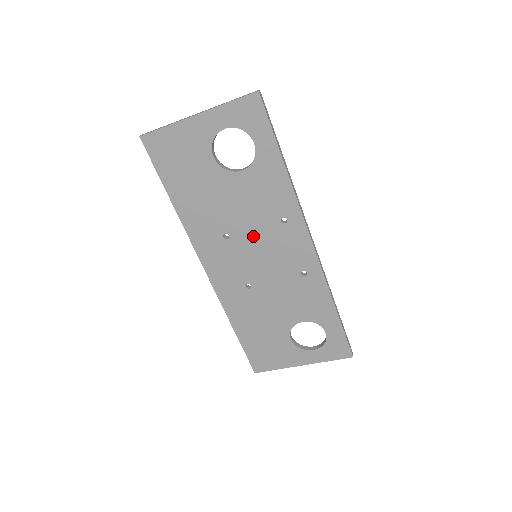
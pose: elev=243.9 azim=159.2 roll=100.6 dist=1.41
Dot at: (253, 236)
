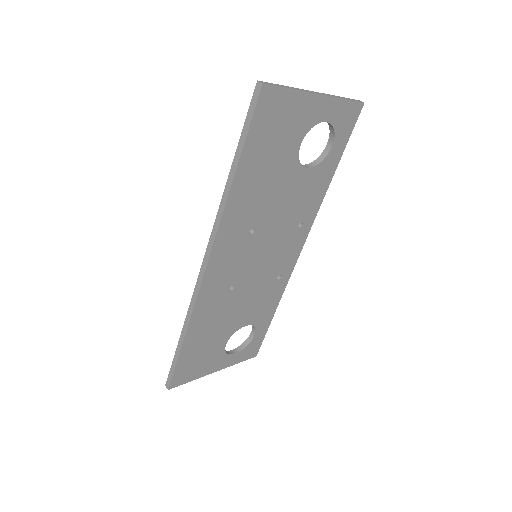
Dot at: (271, 235)
